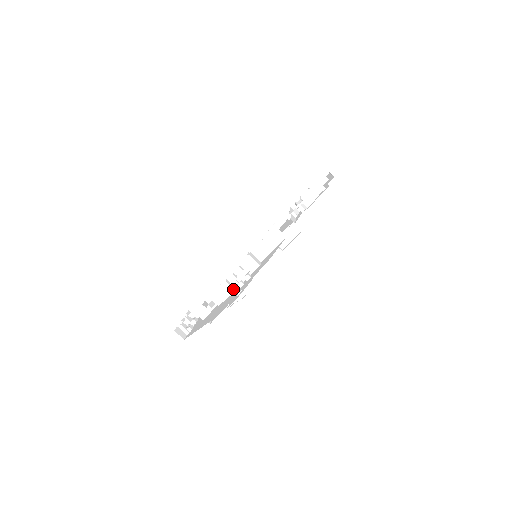
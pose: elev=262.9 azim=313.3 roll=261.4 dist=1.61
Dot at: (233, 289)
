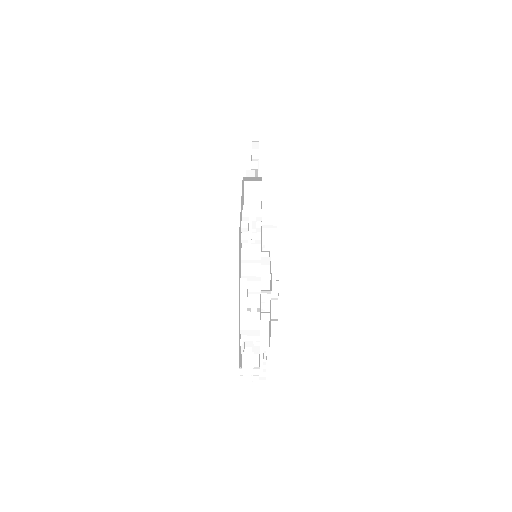
Dot at: (255, 234)
